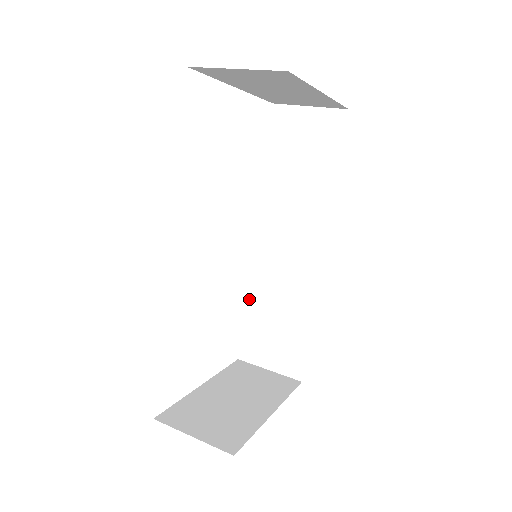
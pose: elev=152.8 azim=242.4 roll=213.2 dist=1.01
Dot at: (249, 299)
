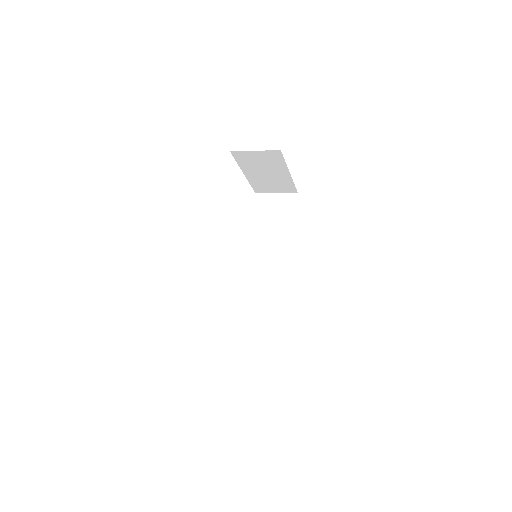
Dot at: (242, 306)
